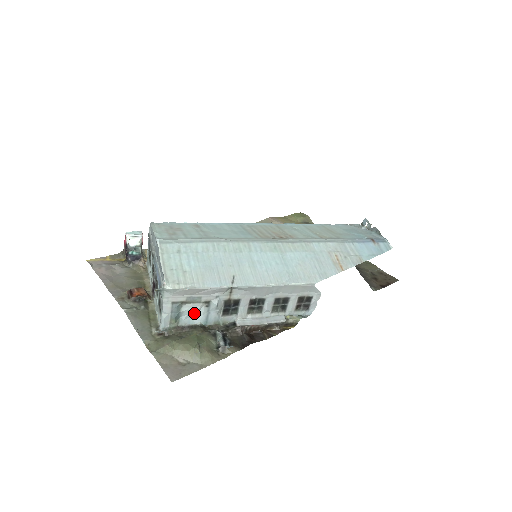
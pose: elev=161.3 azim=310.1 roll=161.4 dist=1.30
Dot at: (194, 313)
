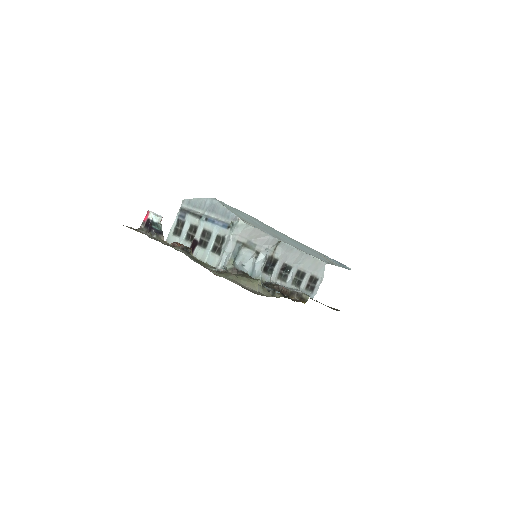
Dot at: (245, 261)
